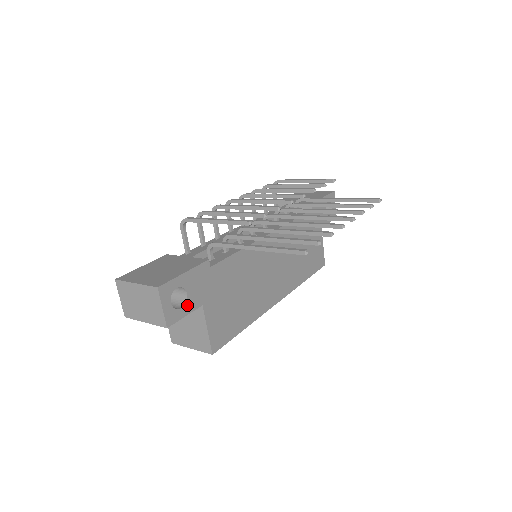
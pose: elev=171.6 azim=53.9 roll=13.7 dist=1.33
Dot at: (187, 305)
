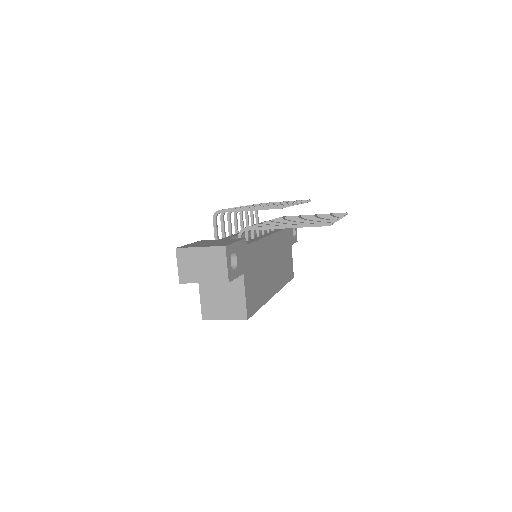
Dot at: (237, 269)
